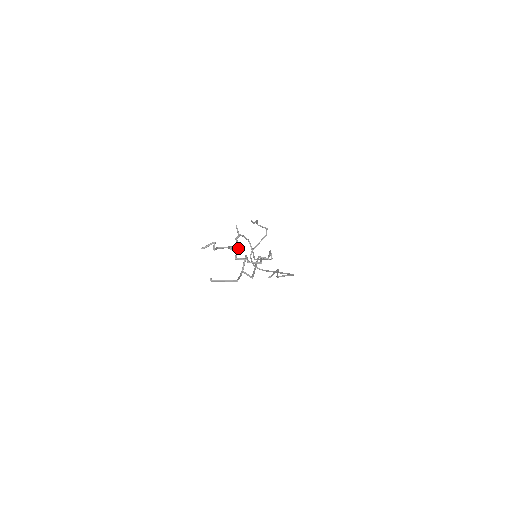
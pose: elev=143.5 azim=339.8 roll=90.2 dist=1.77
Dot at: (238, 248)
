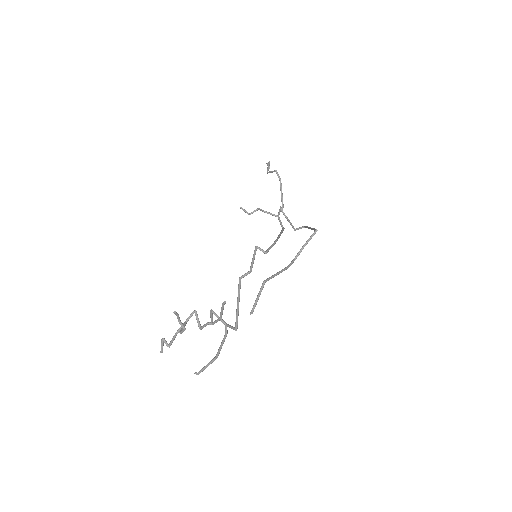
Dot at: occluded
